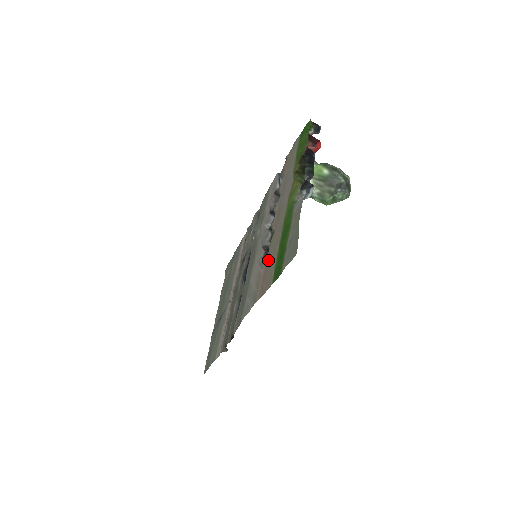
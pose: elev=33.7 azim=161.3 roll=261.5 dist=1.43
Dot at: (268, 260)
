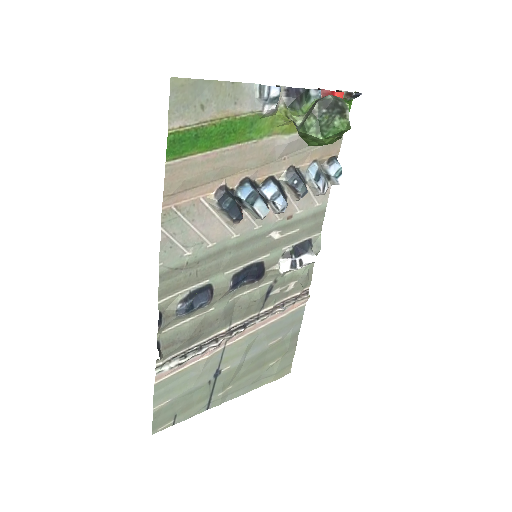
Dot at: (209, 180)
